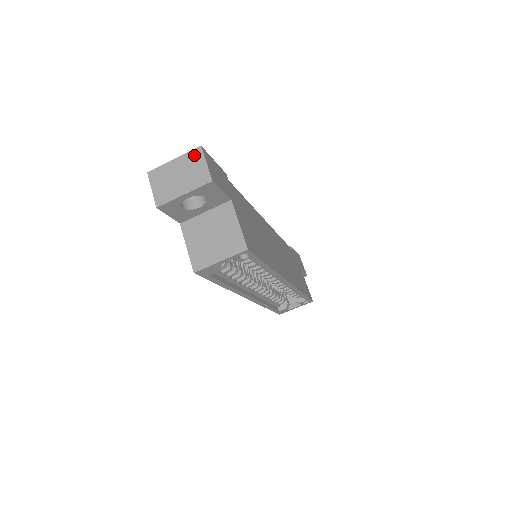
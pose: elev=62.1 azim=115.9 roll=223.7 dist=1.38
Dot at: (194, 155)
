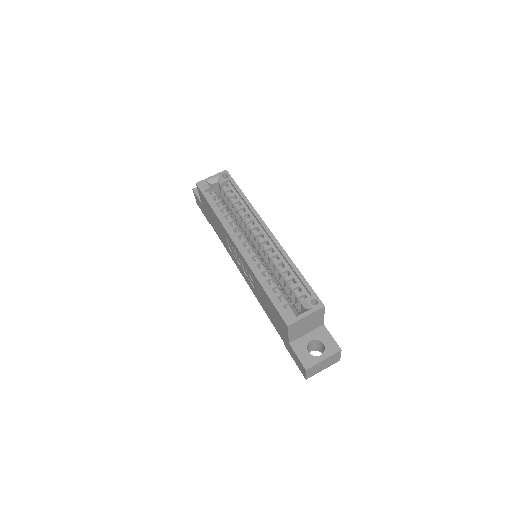
Dot at: occluded
